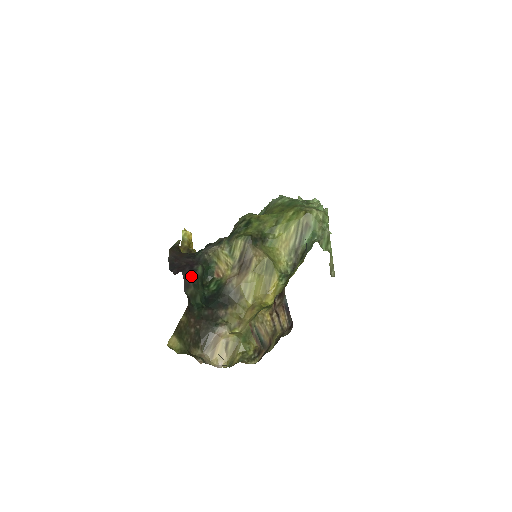
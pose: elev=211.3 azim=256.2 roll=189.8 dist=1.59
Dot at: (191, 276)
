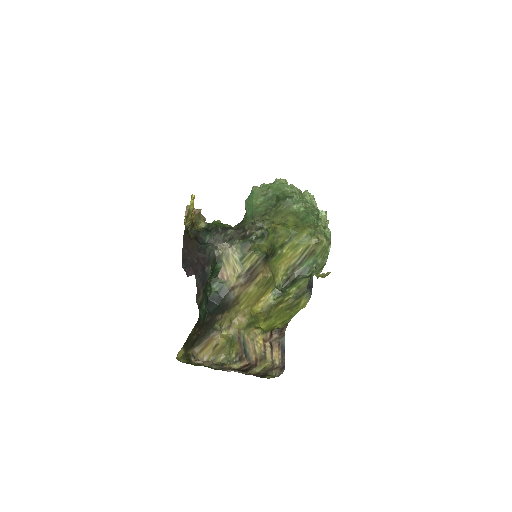
Dot at: (202, 281)
